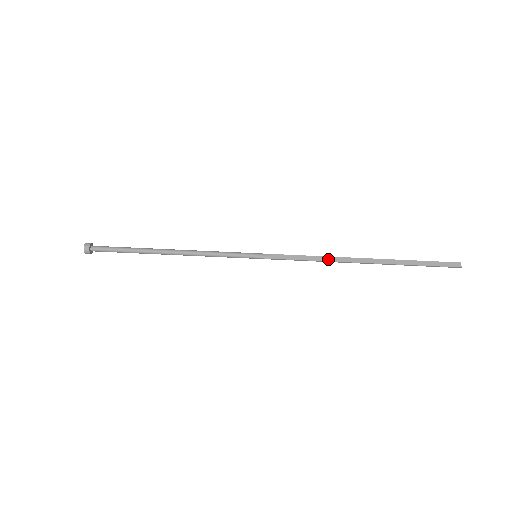
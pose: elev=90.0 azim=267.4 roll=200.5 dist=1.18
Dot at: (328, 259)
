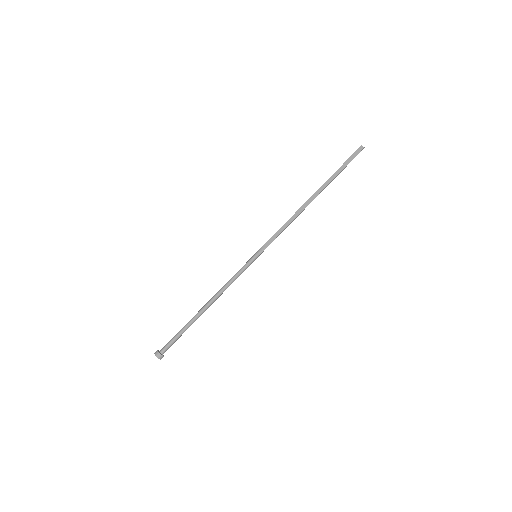
Dot at: (295, 216)
